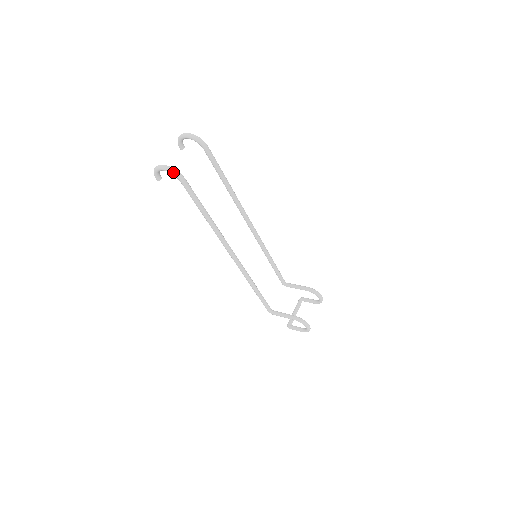
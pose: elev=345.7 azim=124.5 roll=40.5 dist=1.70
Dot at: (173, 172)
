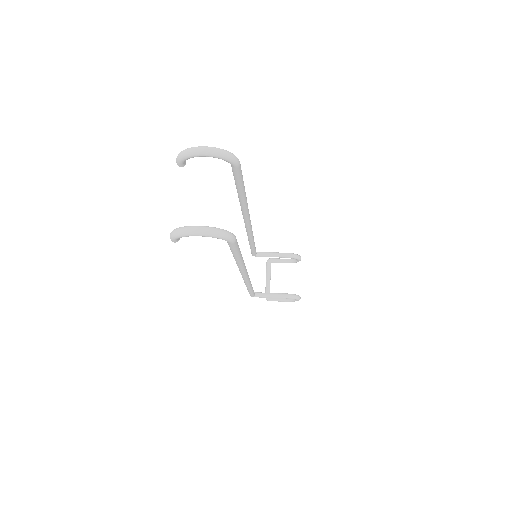
Dot at: (223, 237)
